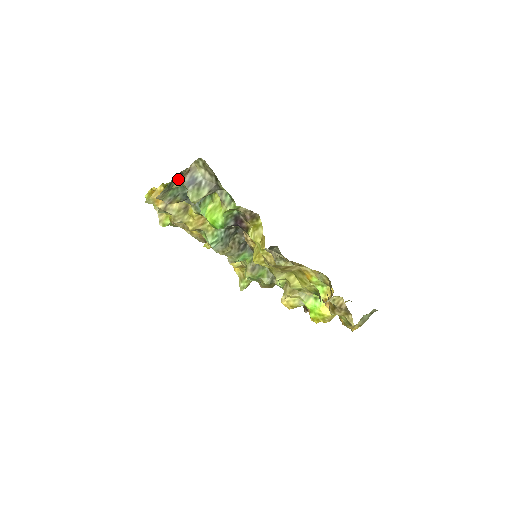
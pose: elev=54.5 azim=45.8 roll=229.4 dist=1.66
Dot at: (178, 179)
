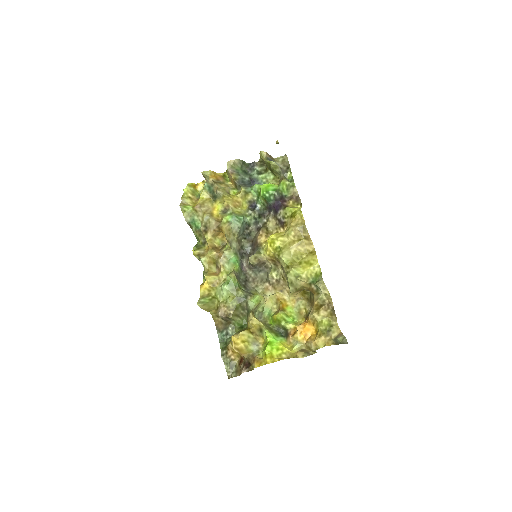
Dot at: (247, 169)
